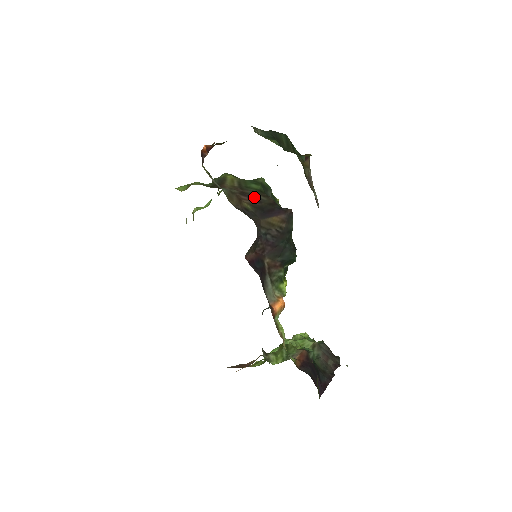
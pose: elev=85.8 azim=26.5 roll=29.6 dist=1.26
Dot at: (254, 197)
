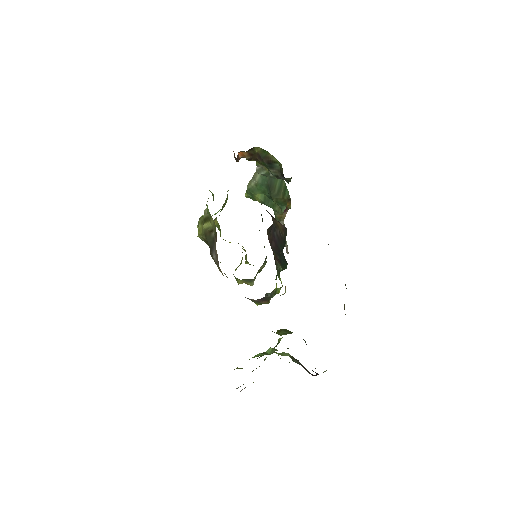
Dot at: occluded
